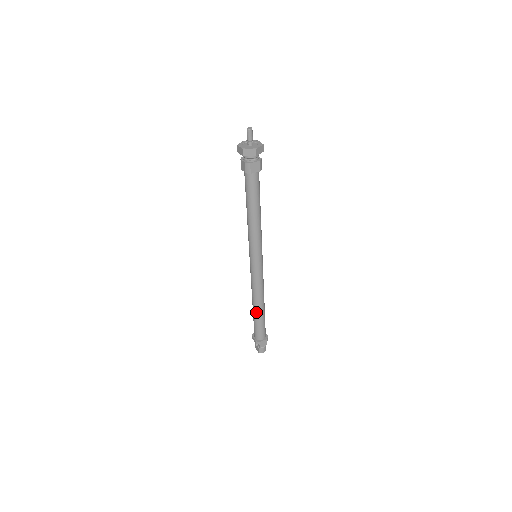
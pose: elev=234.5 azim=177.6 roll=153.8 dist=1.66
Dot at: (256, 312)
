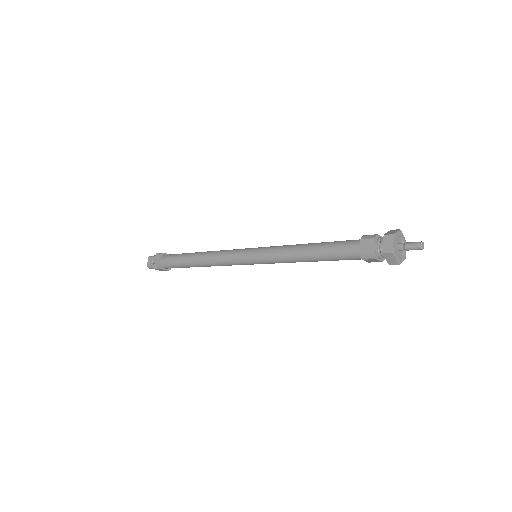
Dot at: (191, 263)
